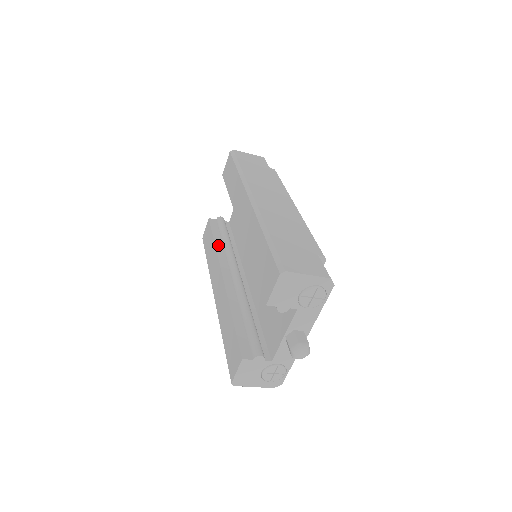
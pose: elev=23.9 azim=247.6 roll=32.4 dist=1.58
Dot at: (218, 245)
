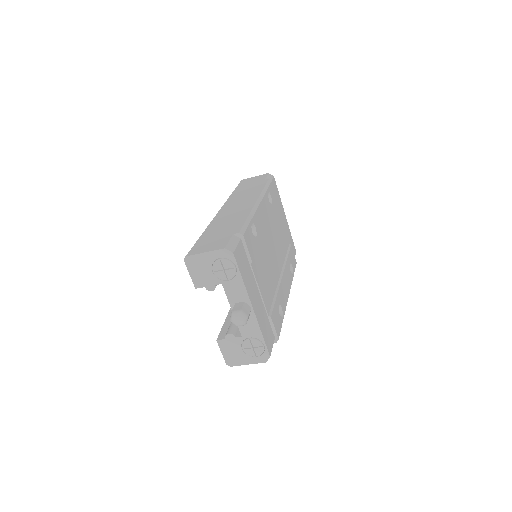
Dot at: occluded
